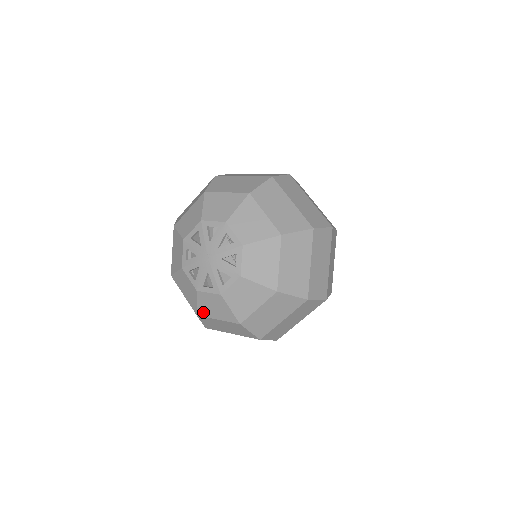
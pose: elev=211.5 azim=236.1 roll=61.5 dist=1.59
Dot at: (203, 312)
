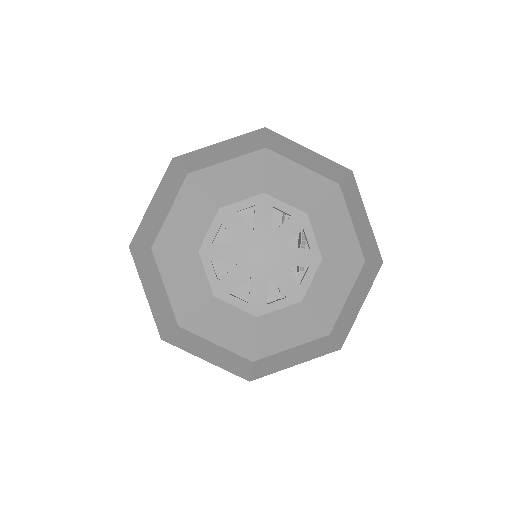
Dot at: (196, 326)
